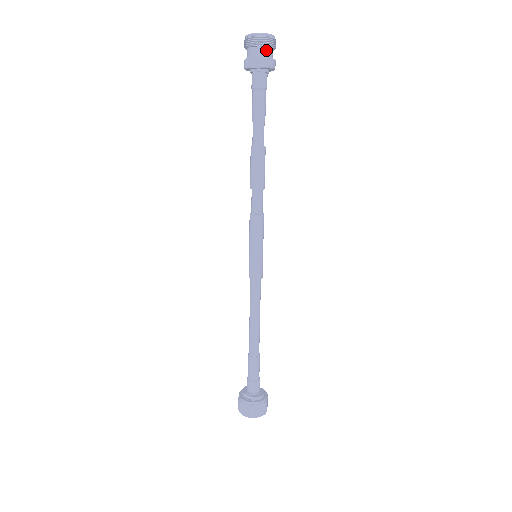
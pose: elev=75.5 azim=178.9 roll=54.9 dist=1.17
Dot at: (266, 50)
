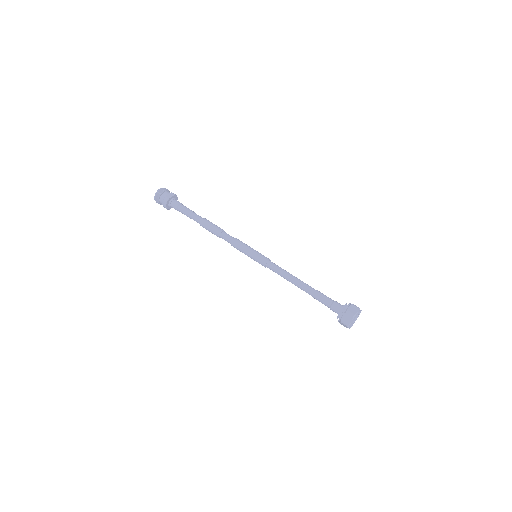
Dot at: occluded
